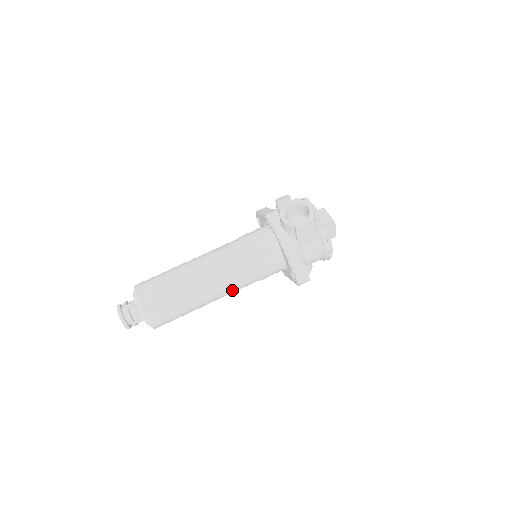
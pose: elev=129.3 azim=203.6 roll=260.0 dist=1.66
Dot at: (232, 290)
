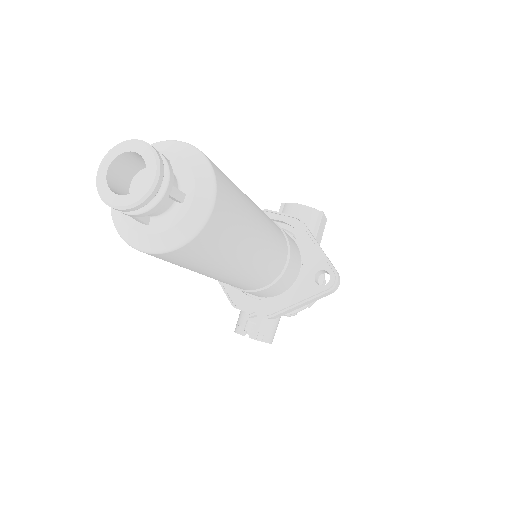
Dot at: (270, 259)
